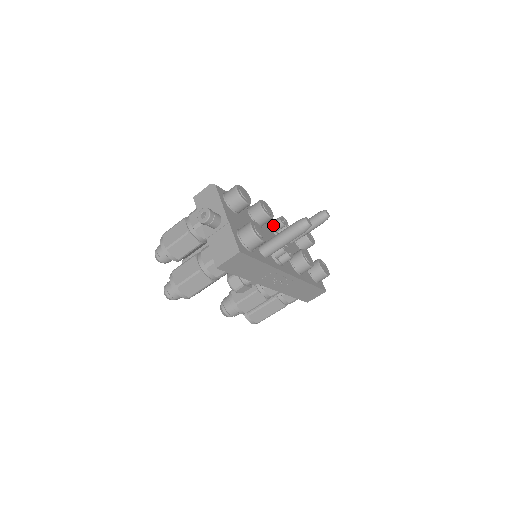
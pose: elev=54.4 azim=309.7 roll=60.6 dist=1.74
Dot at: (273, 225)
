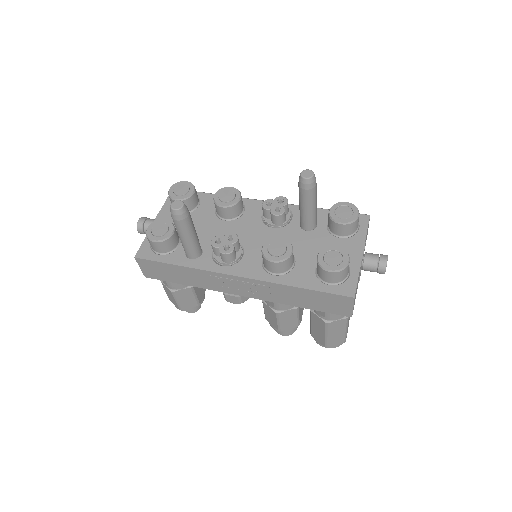
Dot at: (263, 212)
